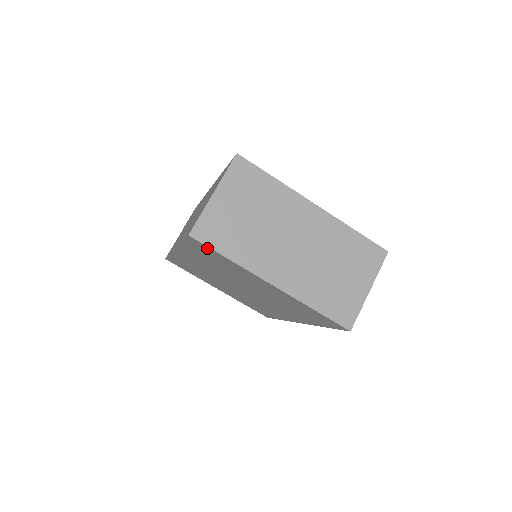
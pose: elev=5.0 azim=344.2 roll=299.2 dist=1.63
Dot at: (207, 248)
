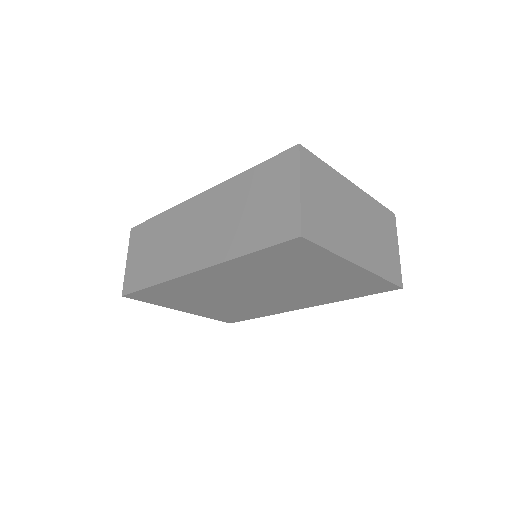
Dot at: (308, 246)
